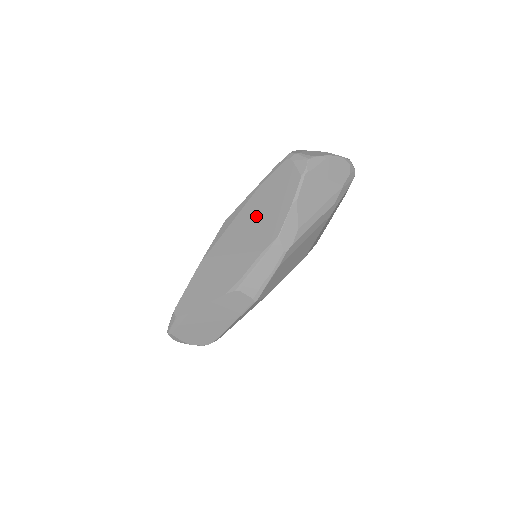
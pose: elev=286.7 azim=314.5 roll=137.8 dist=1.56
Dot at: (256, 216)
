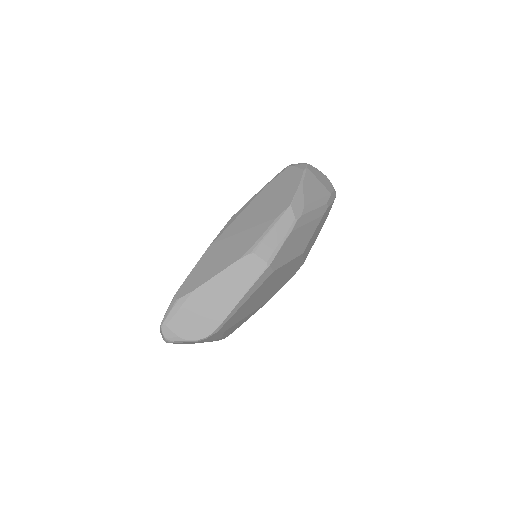
Dot at: (265, 202)
